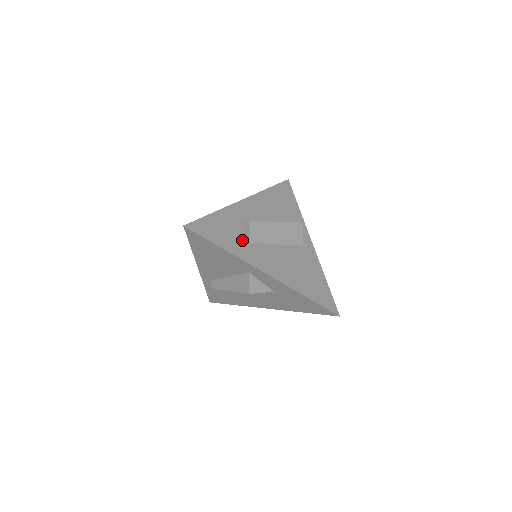
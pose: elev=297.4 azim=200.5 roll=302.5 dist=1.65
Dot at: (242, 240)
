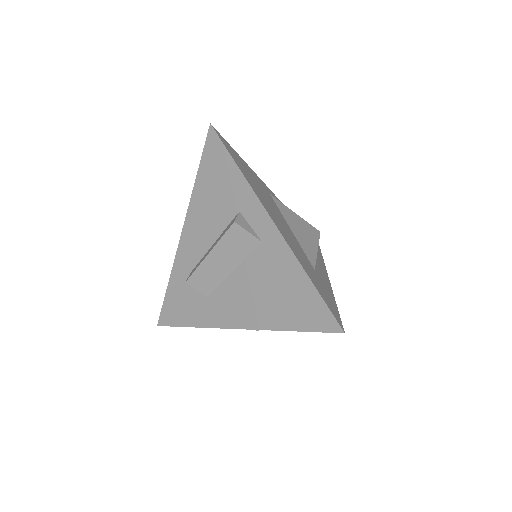
Dot at: (201, 300)
